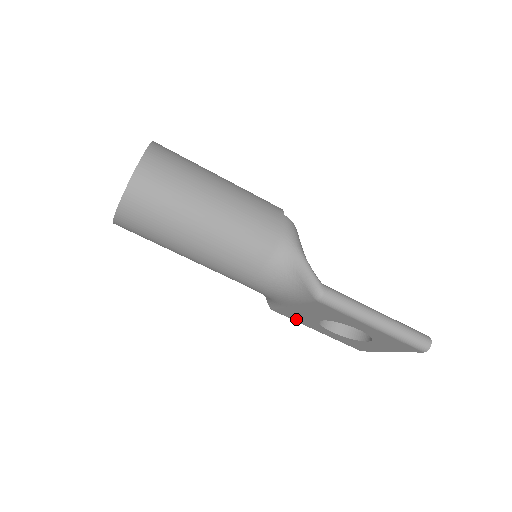
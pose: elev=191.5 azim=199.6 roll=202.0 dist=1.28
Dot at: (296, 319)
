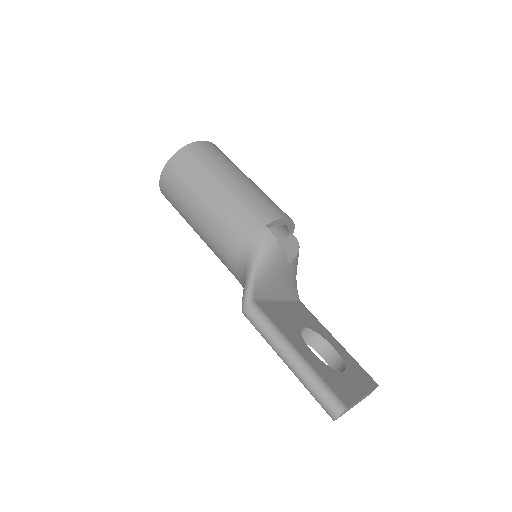
Dot at: occluded
